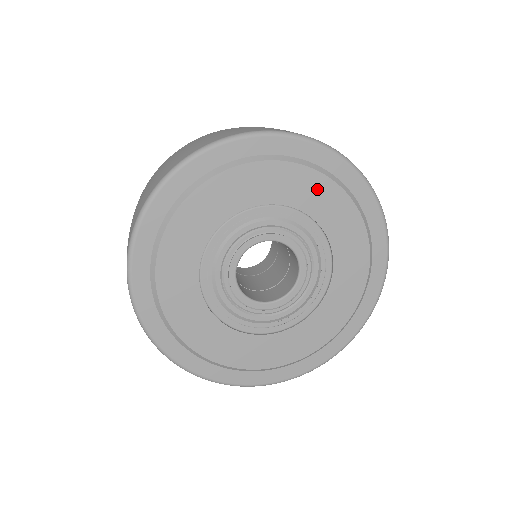
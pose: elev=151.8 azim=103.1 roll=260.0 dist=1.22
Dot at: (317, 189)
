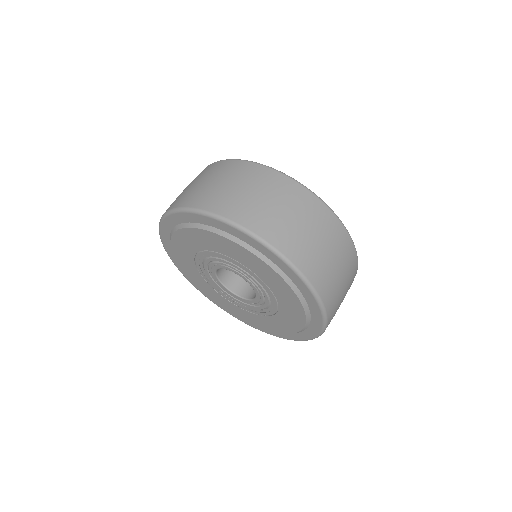
Dot at: (230, 246)
